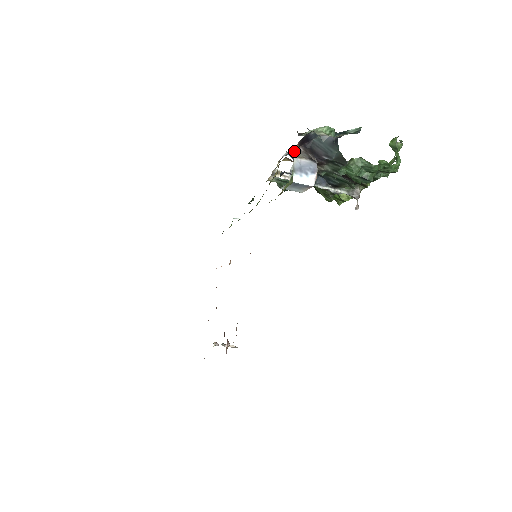
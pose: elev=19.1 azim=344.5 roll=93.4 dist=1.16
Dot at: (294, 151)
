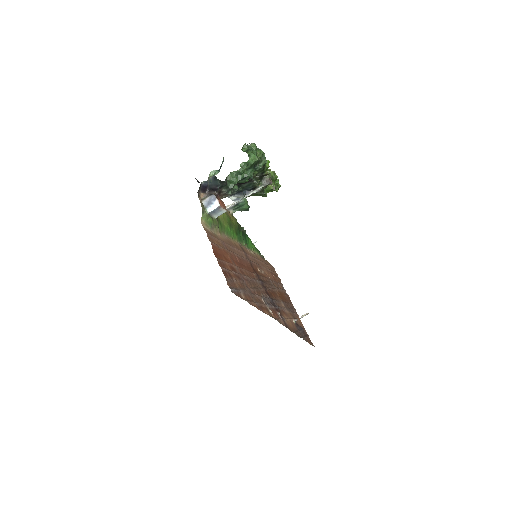
Dot at: (202, 198)
